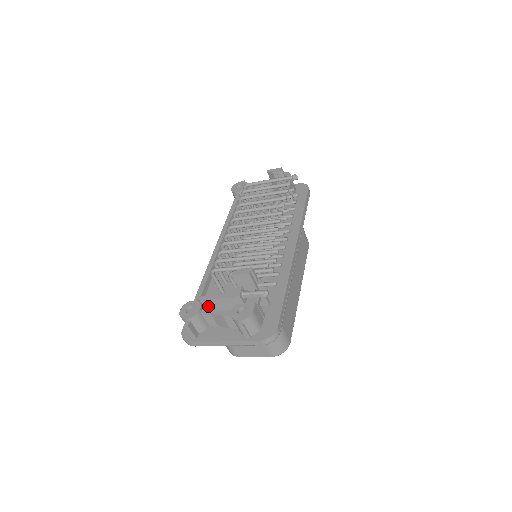
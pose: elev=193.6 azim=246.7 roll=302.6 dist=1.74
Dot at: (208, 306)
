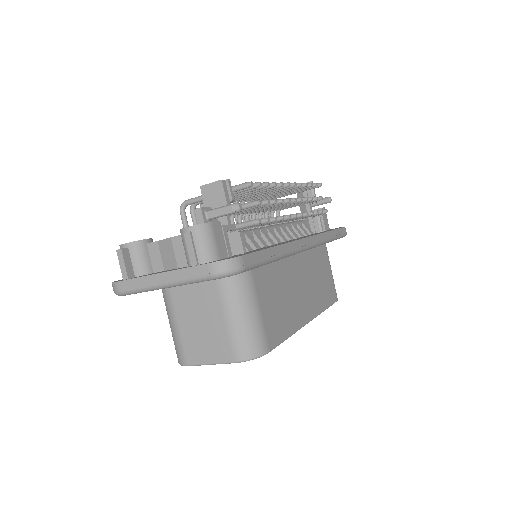
Dot at: occluded
